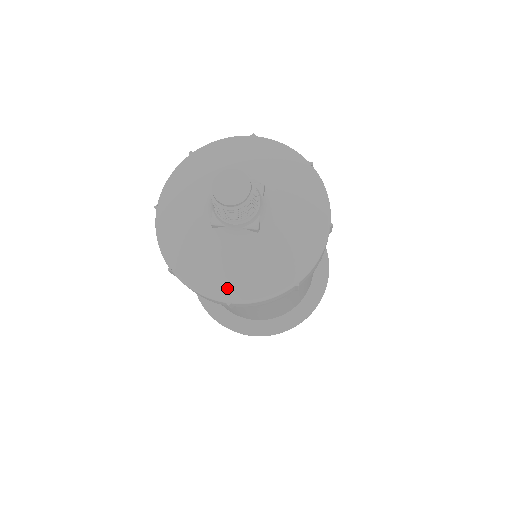
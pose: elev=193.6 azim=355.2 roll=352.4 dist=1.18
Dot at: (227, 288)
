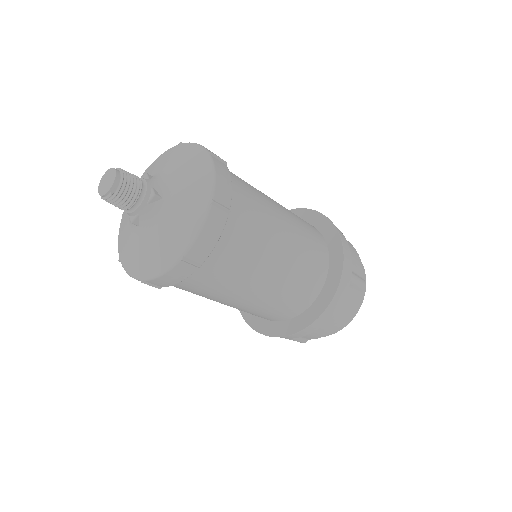
Dot at: (122, 249)
